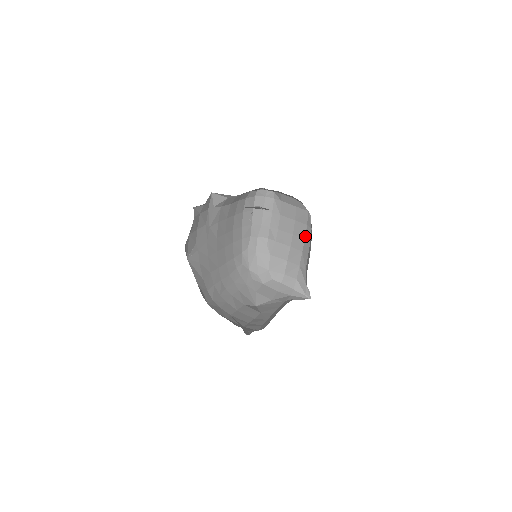
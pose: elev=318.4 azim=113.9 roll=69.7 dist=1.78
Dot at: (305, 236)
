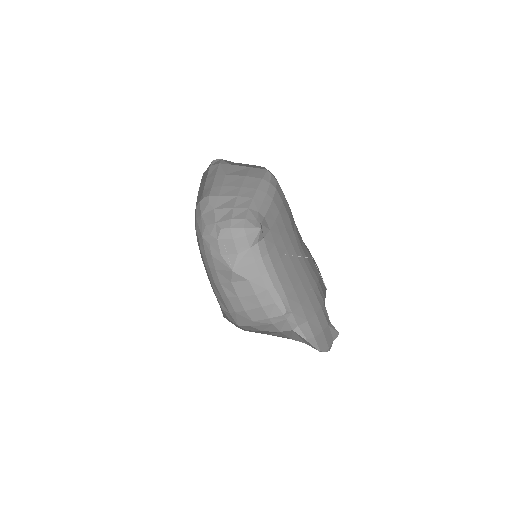
Dot at: (258, 187)
